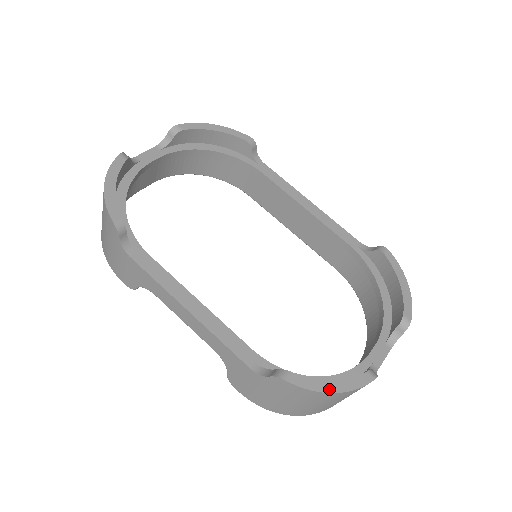
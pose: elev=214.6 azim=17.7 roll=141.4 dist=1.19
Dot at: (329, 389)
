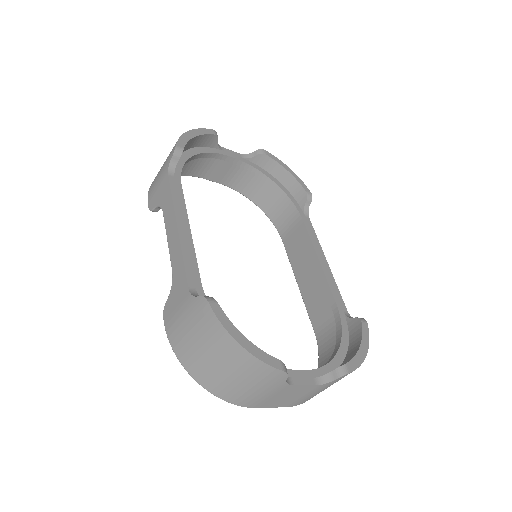
Dot at: (238, 338)
